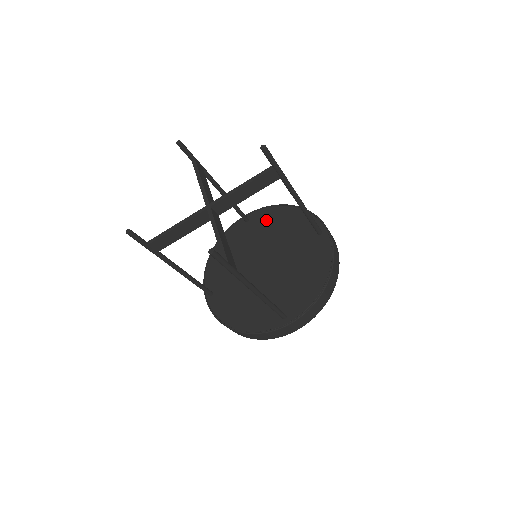
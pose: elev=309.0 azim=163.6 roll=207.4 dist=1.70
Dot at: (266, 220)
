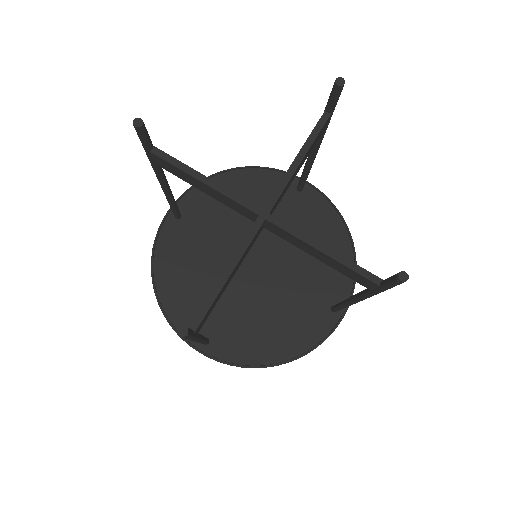
Dot at: (208, 203)
